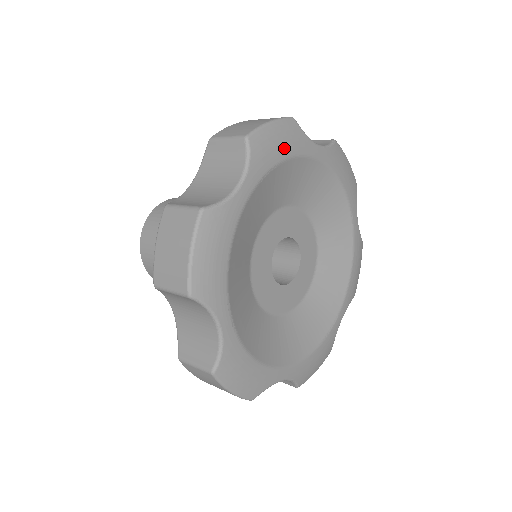
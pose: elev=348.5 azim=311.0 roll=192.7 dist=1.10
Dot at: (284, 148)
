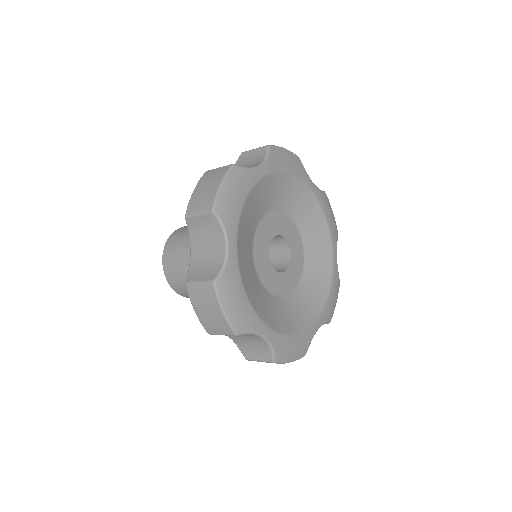
Dot at: (240, 194)
